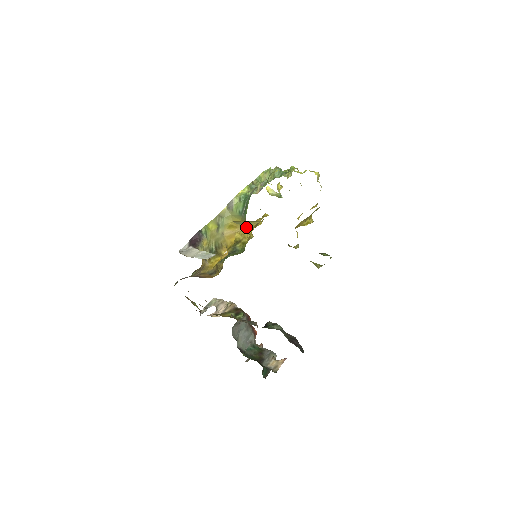
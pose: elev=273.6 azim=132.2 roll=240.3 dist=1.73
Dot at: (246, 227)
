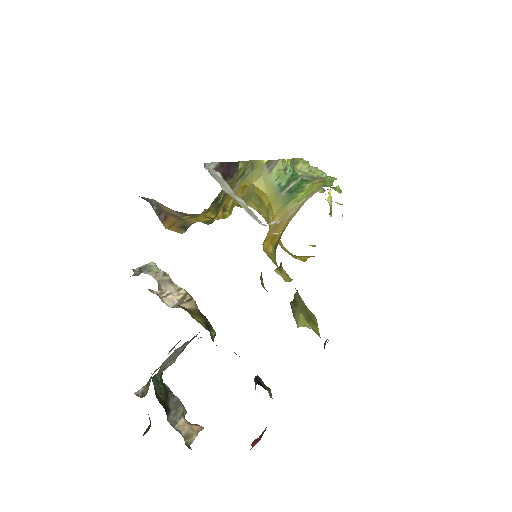
Dot at: occluded
